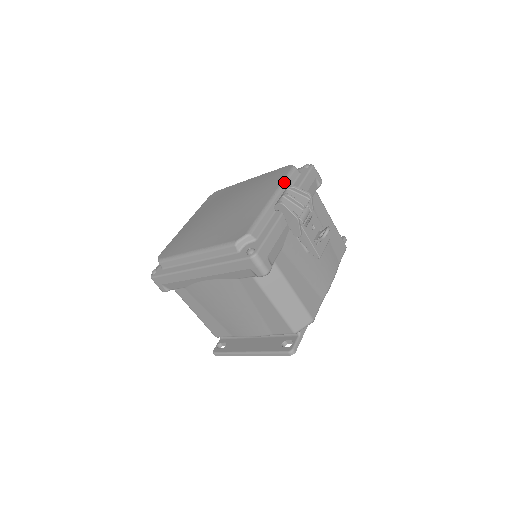
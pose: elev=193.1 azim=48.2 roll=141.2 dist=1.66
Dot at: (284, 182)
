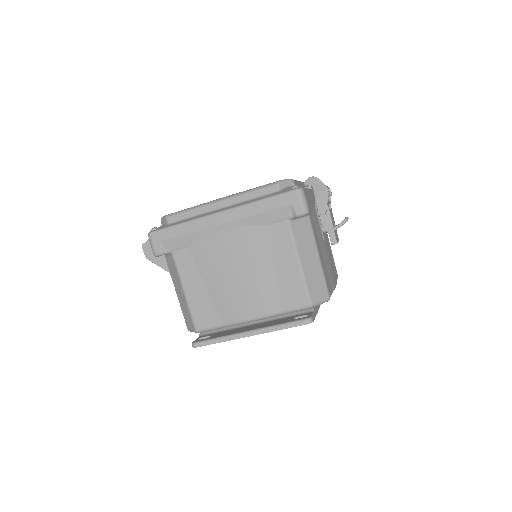
Dot at: occluded
